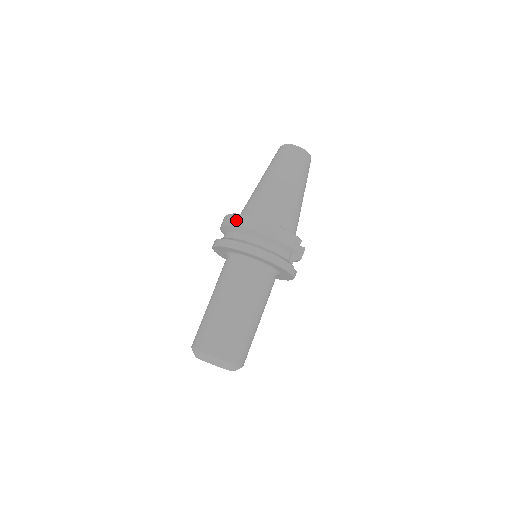
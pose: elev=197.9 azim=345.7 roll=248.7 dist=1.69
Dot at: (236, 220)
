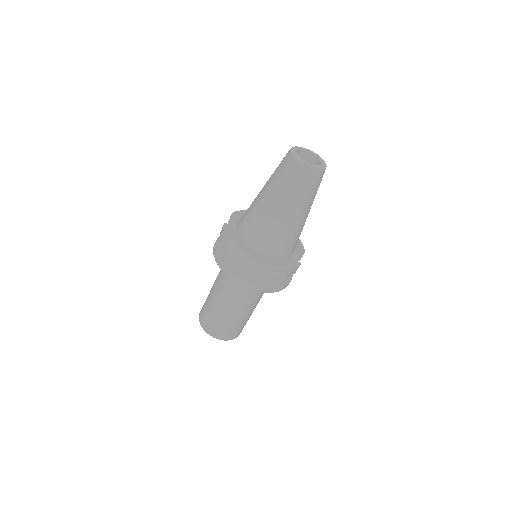
Dot at: (236, 255)
